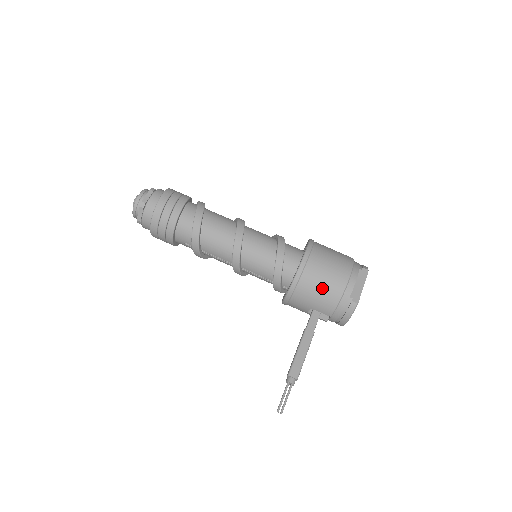
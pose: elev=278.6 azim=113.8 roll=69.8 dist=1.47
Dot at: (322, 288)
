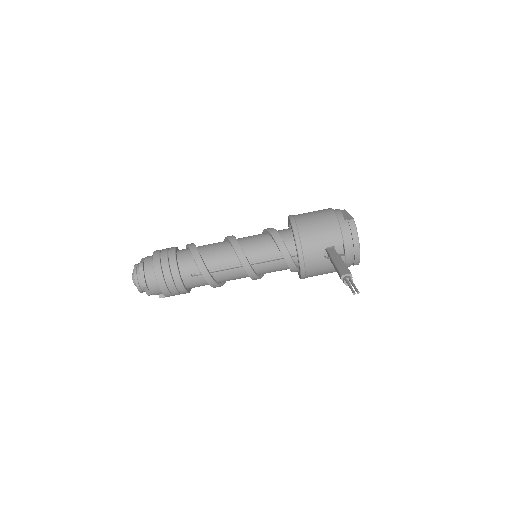
Dot at: (319, 224)
